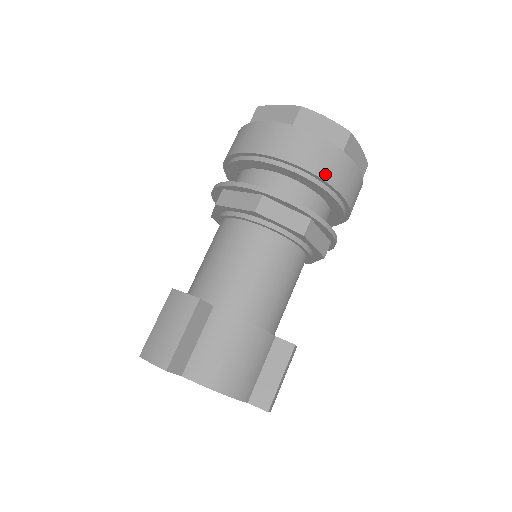
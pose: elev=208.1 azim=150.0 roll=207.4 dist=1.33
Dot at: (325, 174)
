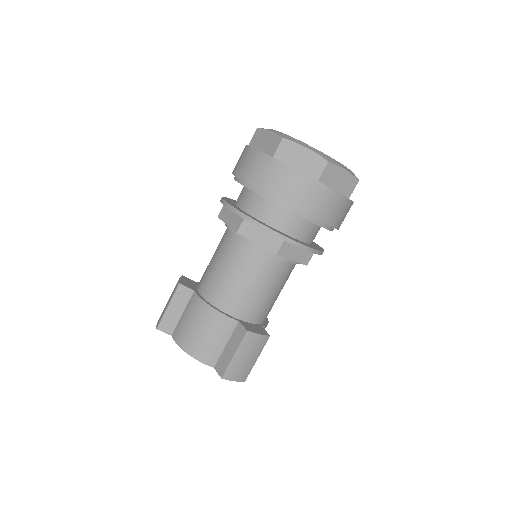
Dot at: occluded
